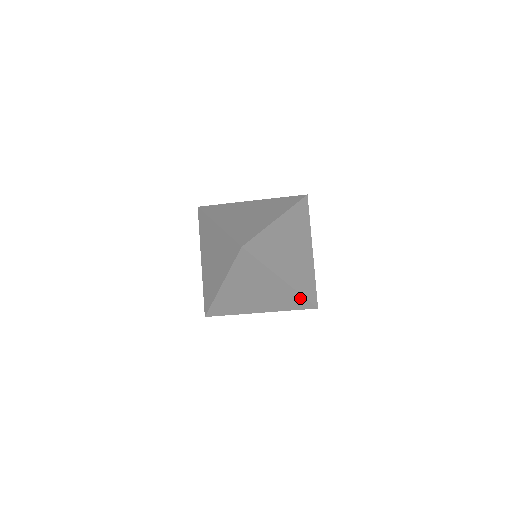
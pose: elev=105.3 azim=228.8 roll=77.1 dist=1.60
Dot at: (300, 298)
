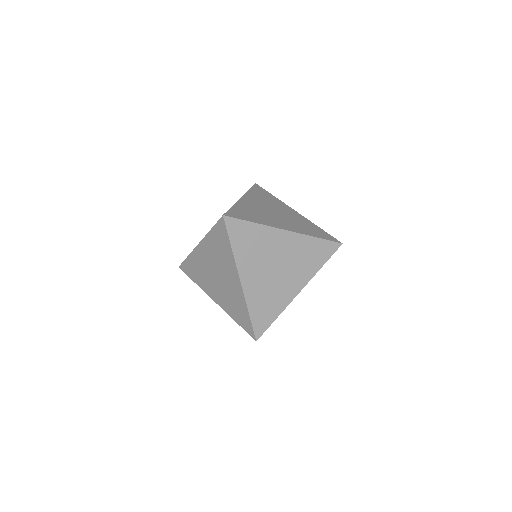
Dot at: (247, 315)
